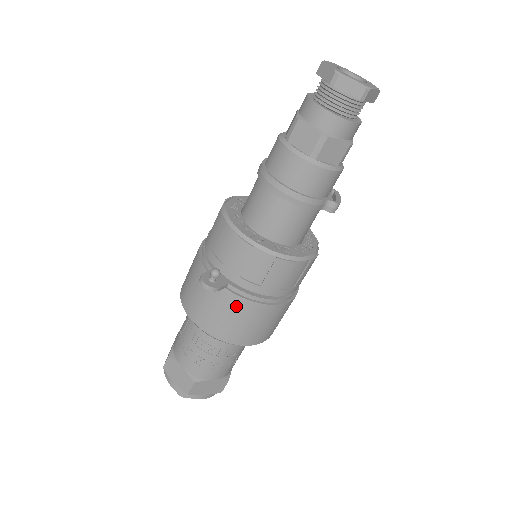
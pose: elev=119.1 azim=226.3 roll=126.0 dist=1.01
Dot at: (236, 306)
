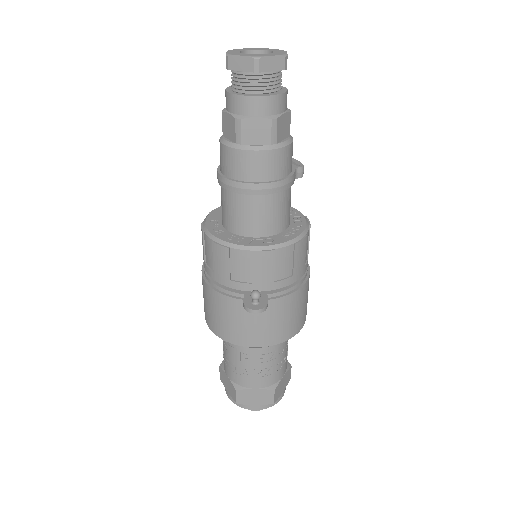
Dot at: (284, 306)
